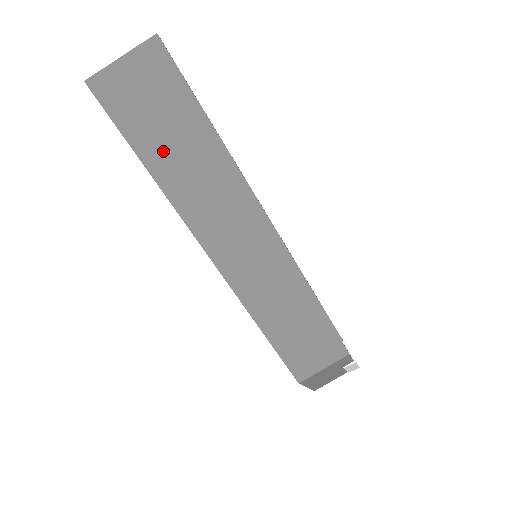
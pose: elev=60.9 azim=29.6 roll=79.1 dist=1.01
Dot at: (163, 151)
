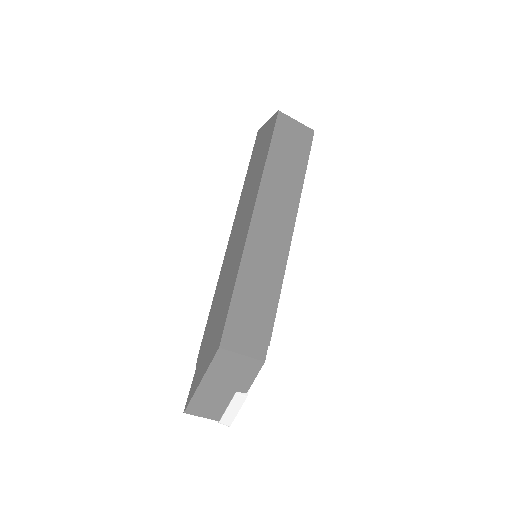
Dot at: (280, 158)
